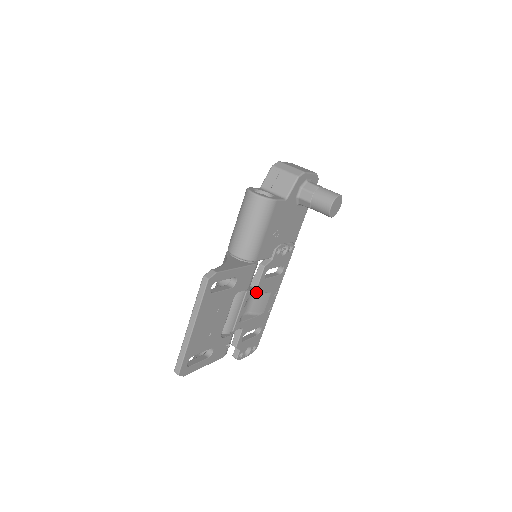
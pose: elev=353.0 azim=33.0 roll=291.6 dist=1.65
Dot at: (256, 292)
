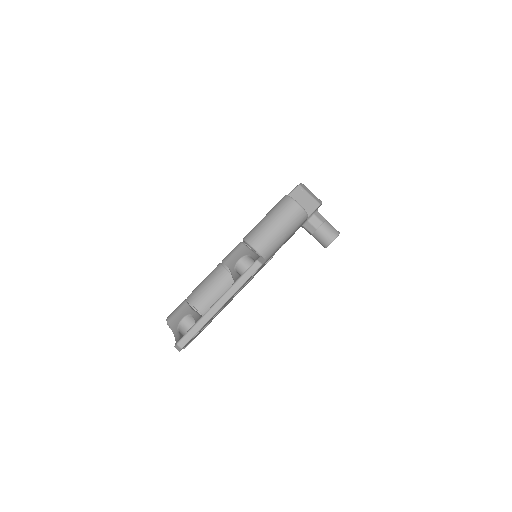
Dot at: occluded
